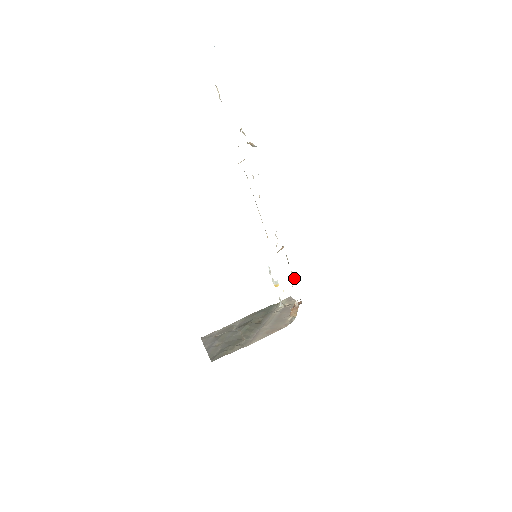
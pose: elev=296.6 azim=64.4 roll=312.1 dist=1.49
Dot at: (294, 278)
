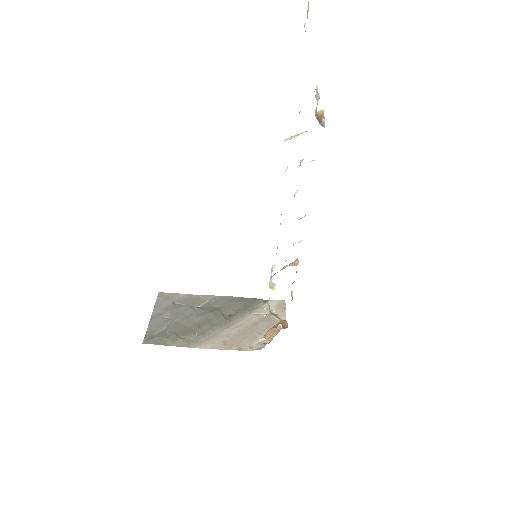
Dot at: (292, 299)
